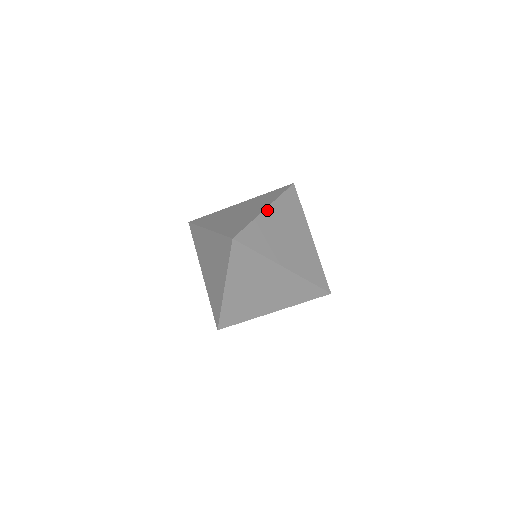
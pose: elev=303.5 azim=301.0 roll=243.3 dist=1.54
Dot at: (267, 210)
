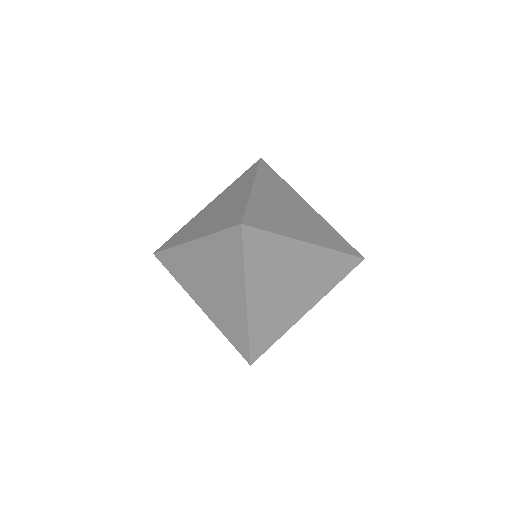
Dot at: occluded
